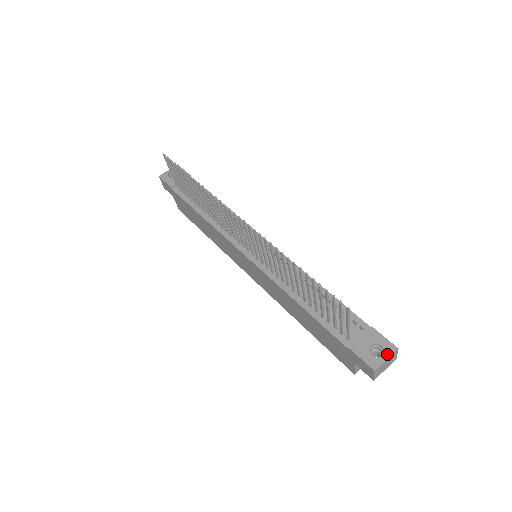
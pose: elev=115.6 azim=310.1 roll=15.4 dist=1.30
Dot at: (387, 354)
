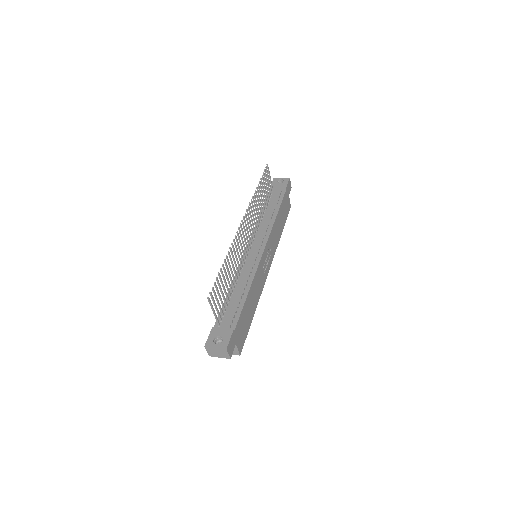
Dot at: (219, 346)
